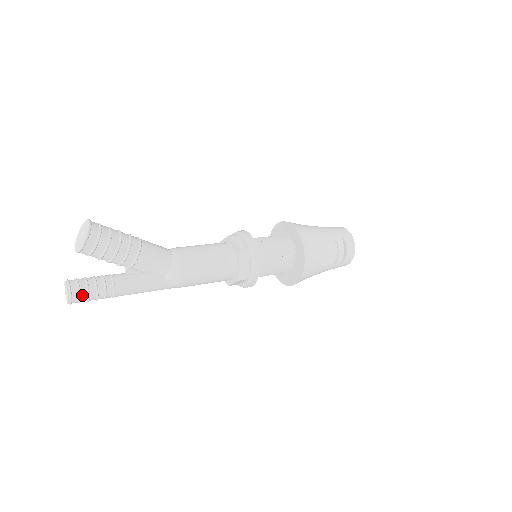
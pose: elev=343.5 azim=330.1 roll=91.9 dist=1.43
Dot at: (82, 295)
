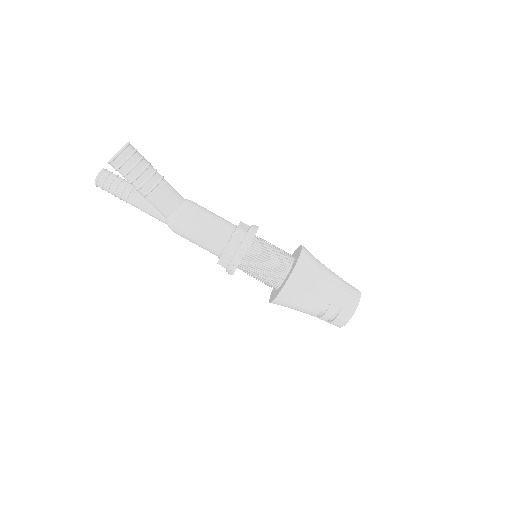
Dot at: (104, 188)
